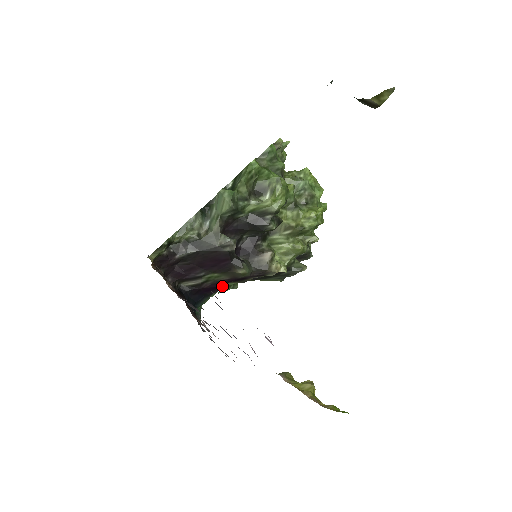
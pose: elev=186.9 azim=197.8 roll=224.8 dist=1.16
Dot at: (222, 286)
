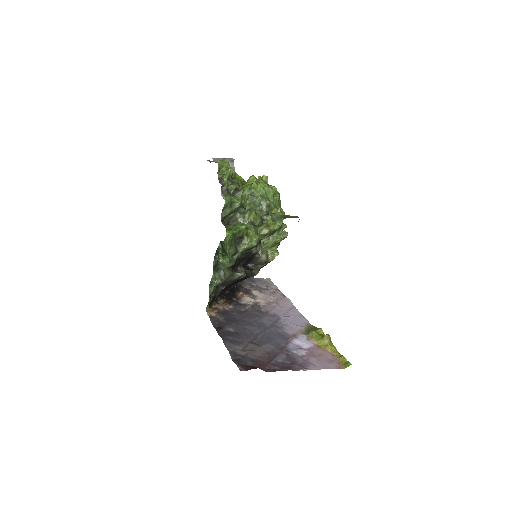
Dot at: occluded
